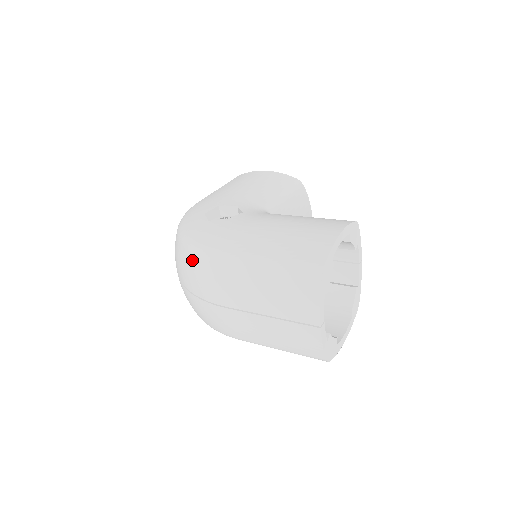
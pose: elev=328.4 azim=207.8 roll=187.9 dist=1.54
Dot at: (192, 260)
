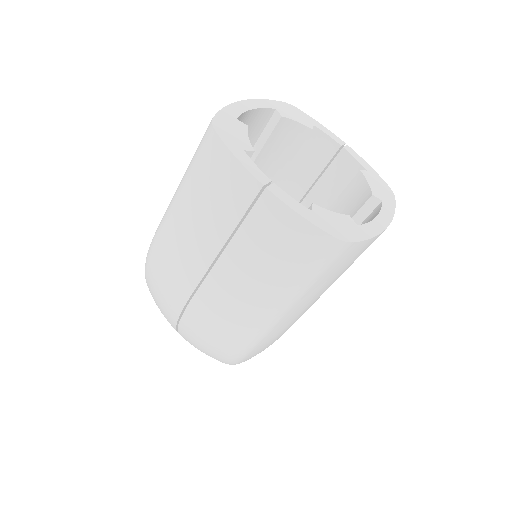
Dot at: (149, 283)
